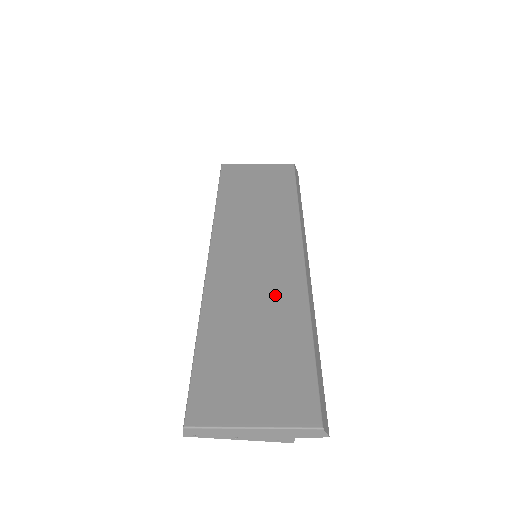
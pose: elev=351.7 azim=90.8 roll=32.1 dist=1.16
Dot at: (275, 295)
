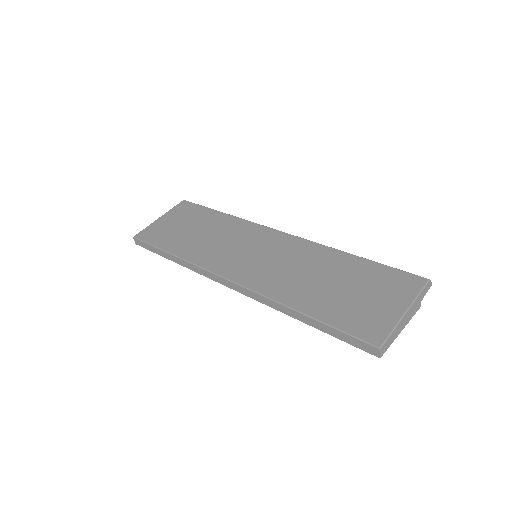
Dot at: (305, 259)
